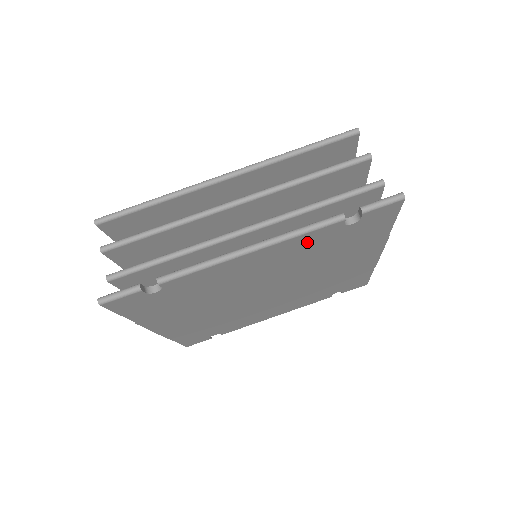
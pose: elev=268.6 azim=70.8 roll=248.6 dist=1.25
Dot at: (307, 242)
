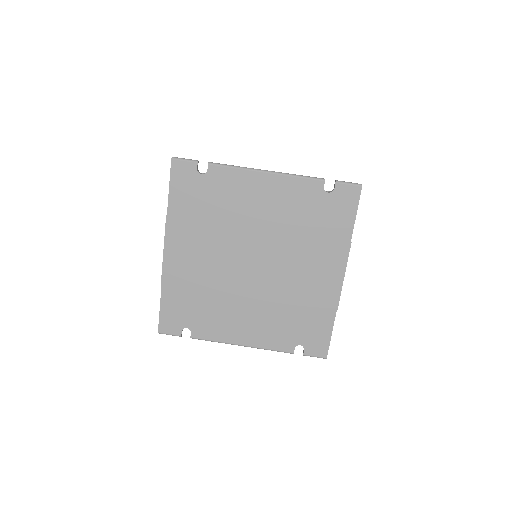
Dot at: (298, 193)
